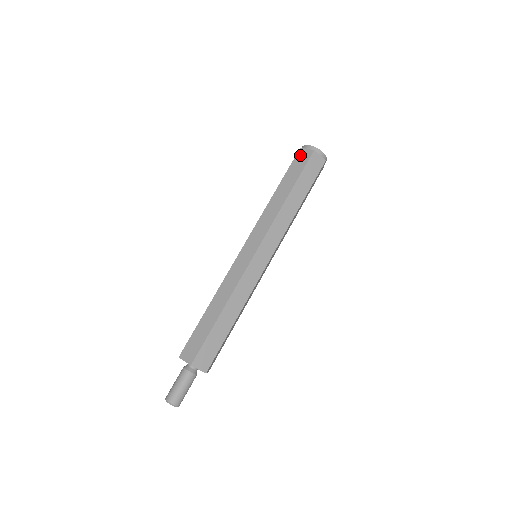
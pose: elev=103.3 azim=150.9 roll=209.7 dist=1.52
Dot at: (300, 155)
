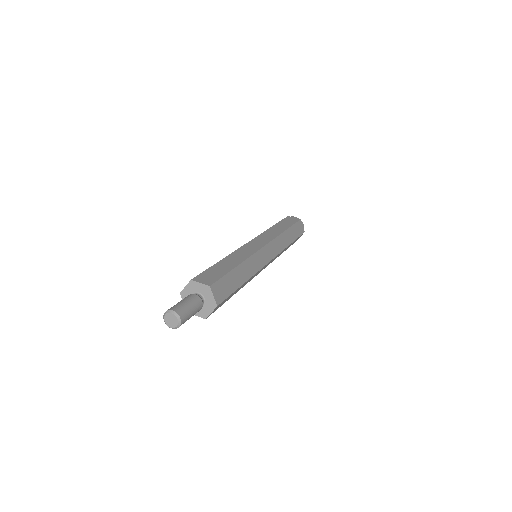
Dot at: occluded
